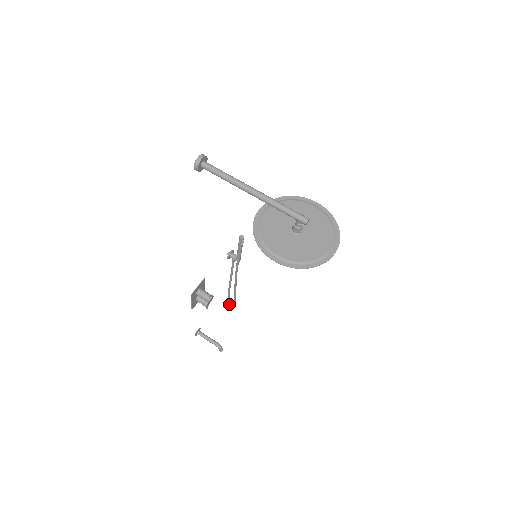
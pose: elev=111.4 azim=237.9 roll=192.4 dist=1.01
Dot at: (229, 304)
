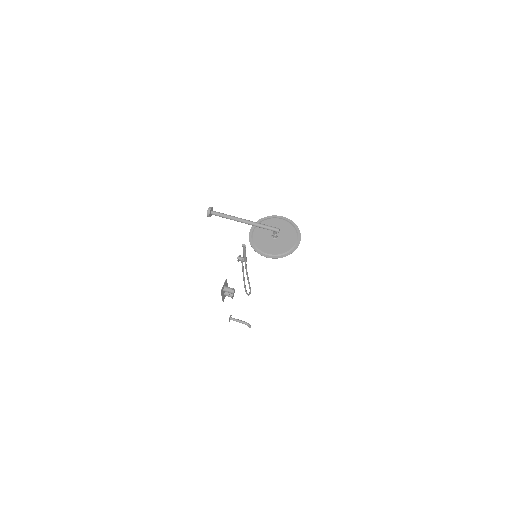
Dot at: (247, 294)
